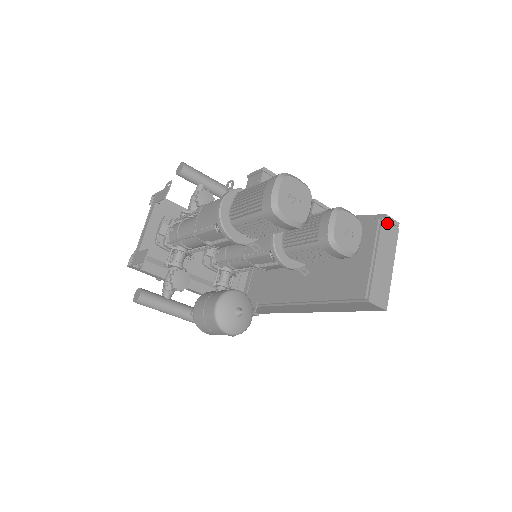
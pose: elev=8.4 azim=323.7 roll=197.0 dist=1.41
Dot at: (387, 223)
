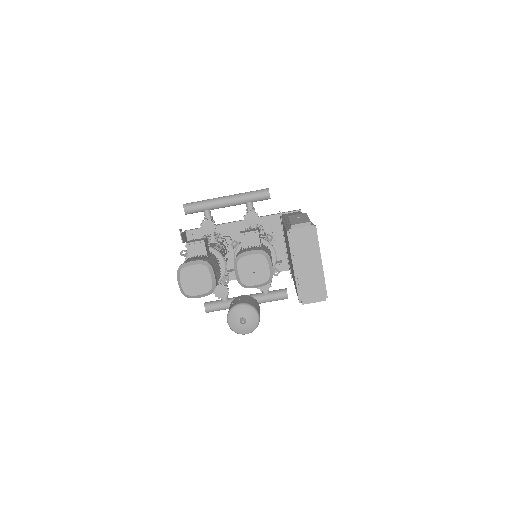
Dot at: (297, 230)
